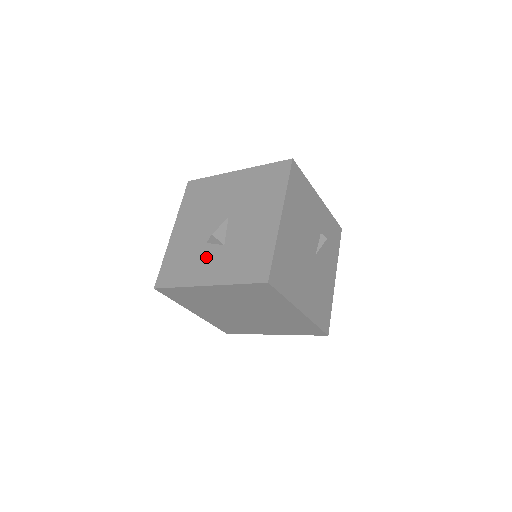
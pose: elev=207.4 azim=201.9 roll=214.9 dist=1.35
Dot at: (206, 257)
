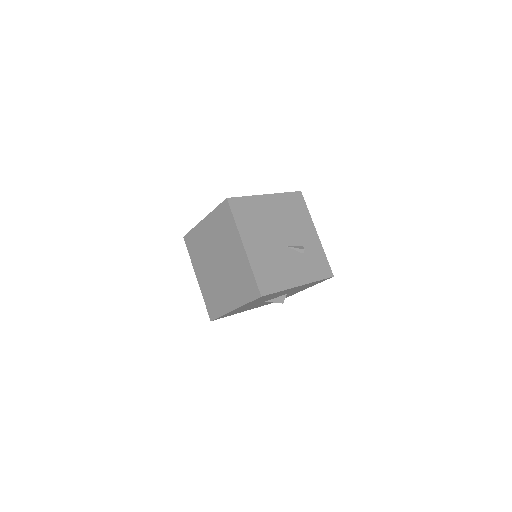
Dot at: occluded
